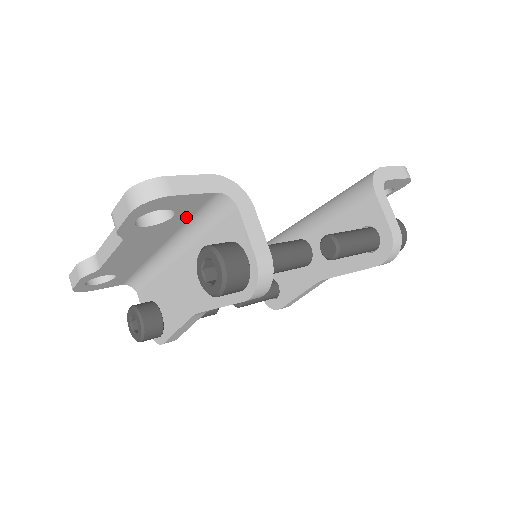
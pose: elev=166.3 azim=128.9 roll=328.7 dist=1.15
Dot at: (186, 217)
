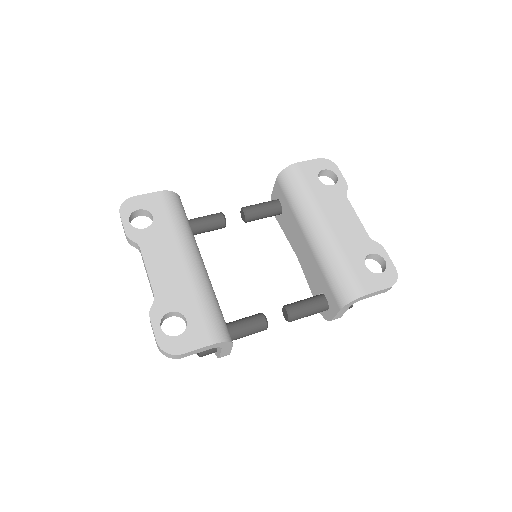
Dot at: occluded
